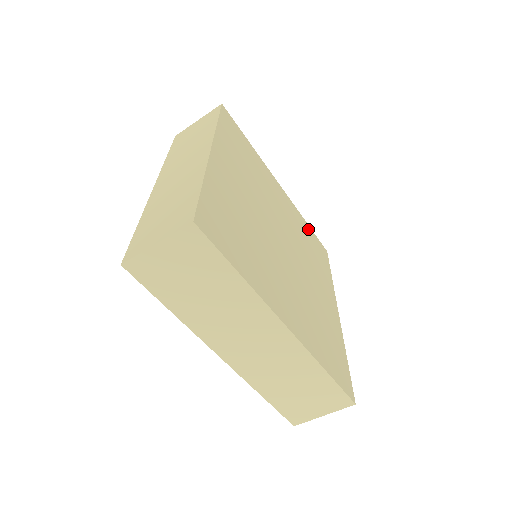
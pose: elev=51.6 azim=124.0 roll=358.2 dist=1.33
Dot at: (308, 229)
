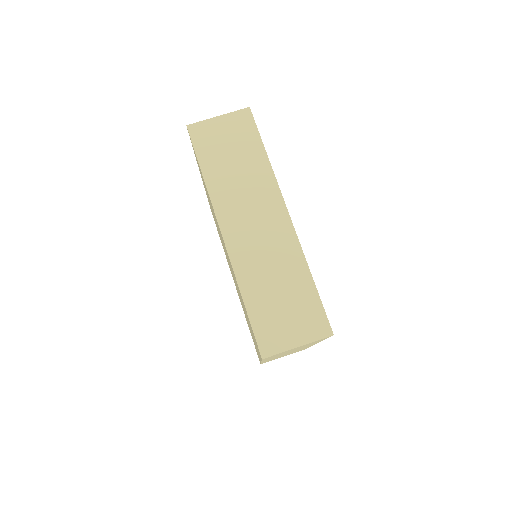
Dot at: occluded
